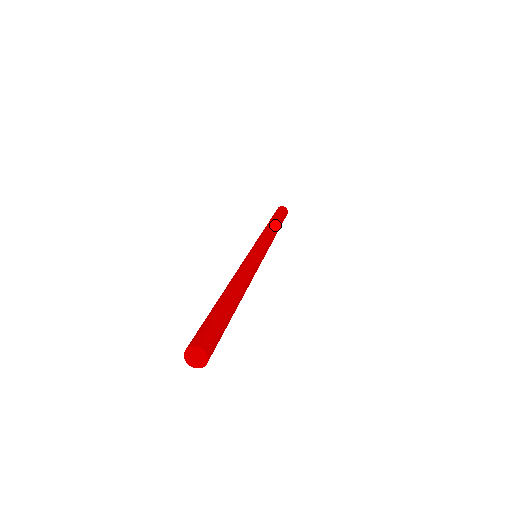
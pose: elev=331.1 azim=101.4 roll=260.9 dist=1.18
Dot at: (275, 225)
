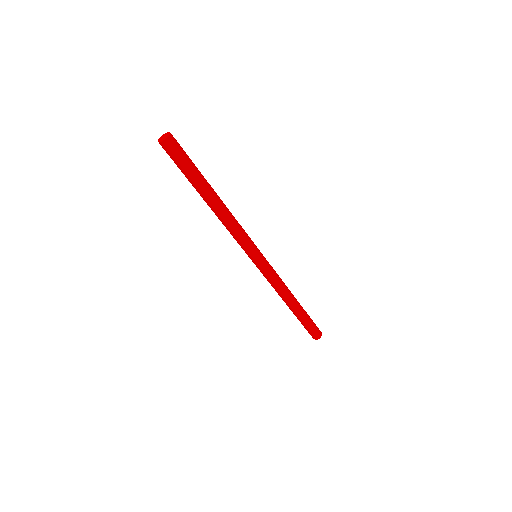
Dot at: (220, 202)
